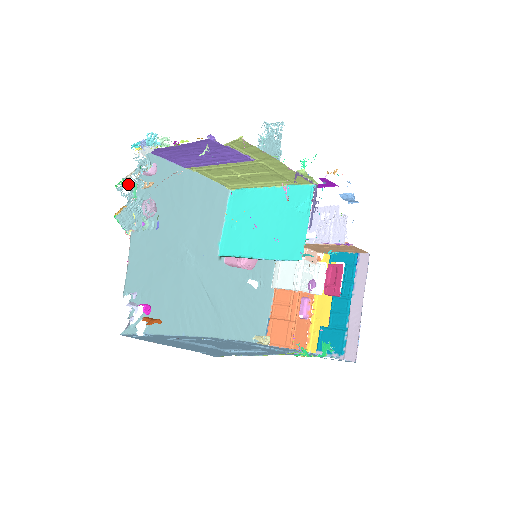
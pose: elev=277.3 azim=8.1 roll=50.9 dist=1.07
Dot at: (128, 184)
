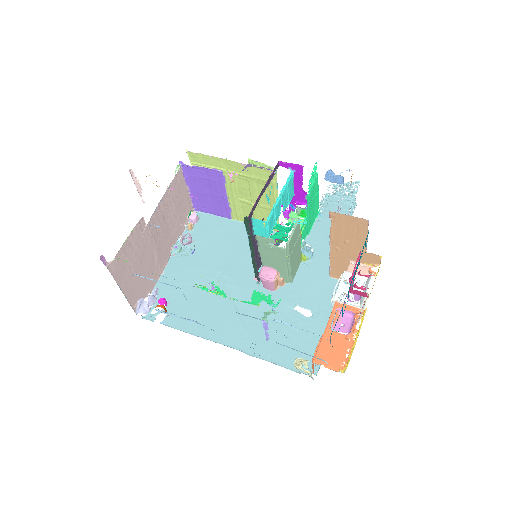
Dot at: occluded
